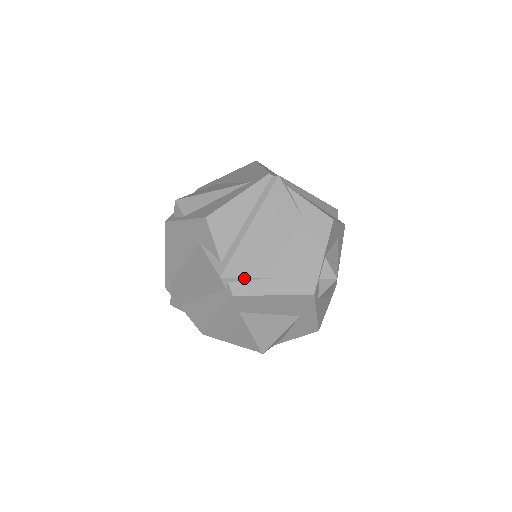
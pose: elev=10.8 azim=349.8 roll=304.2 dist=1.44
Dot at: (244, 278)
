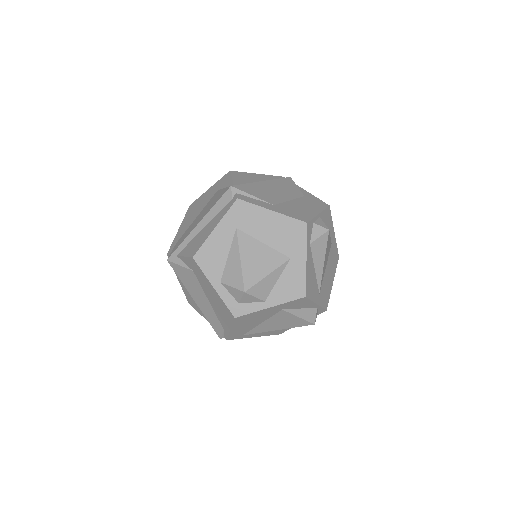
Dot at: (250, 195)
